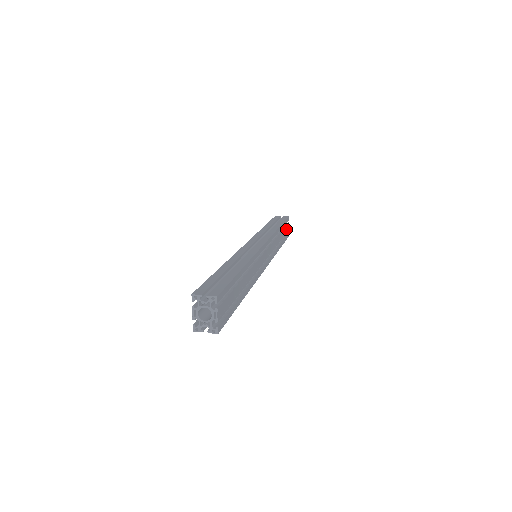
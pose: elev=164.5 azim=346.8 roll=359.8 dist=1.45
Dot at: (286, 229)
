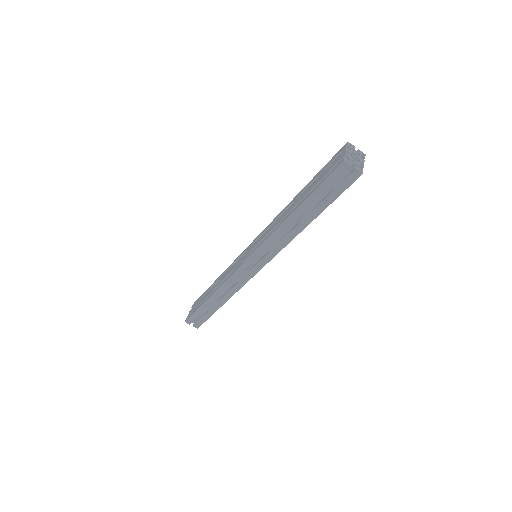
Dot at: occluded
